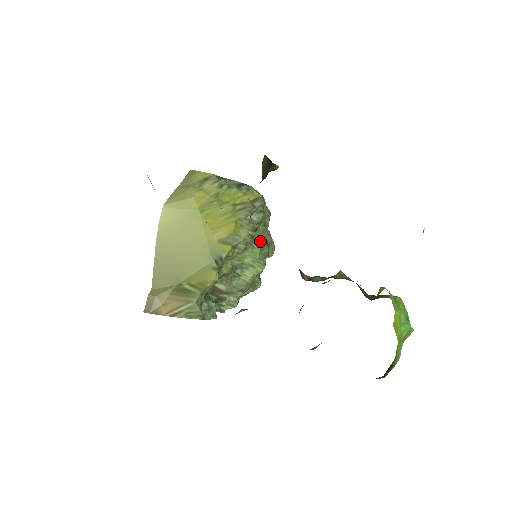
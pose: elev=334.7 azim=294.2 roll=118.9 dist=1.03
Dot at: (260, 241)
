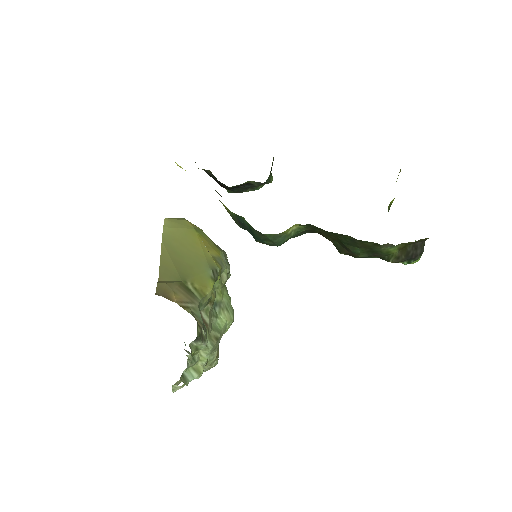
Dot at: occluded
